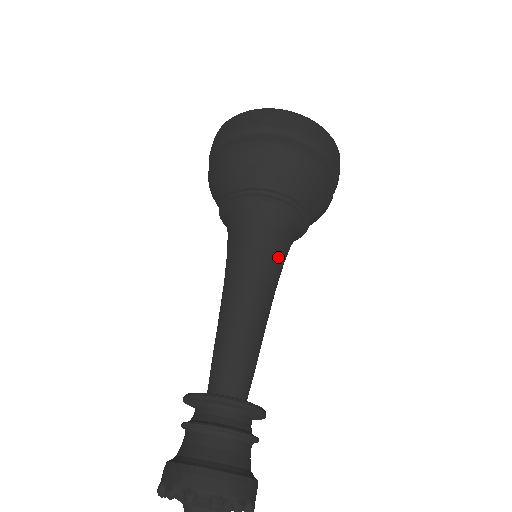
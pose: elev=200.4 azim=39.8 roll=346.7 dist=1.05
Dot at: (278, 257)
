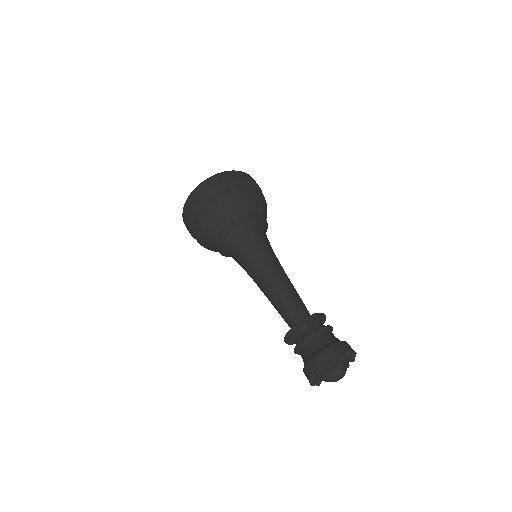
Dot at: (269, 247)
